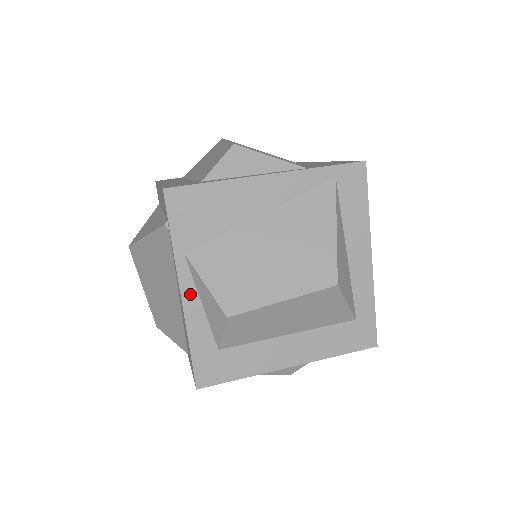
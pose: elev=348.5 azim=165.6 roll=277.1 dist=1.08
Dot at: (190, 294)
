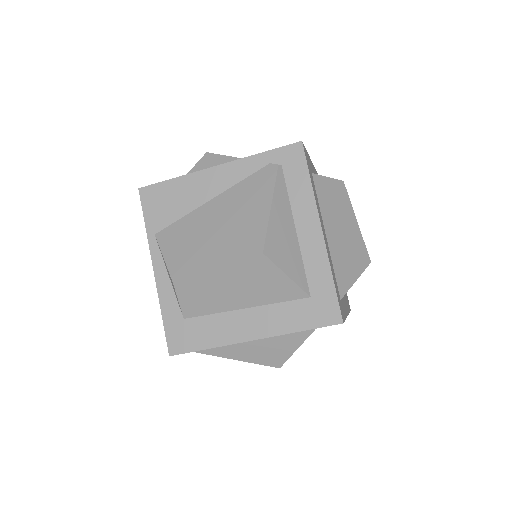
Dot at: (314, 170)
